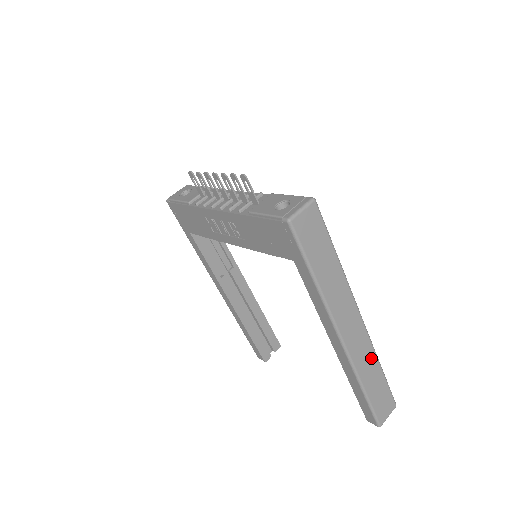
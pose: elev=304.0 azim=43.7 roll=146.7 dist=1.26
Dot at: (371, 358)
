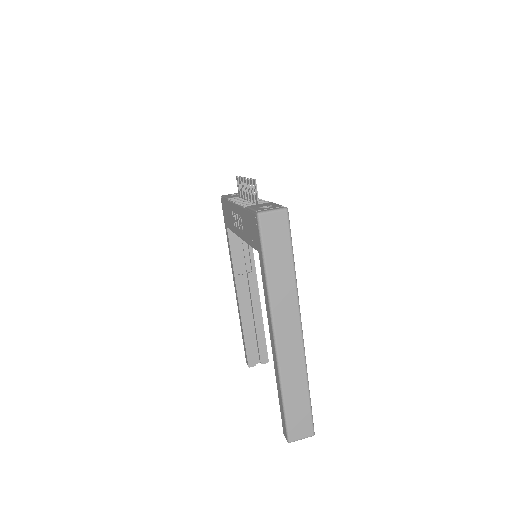
Dot at: (300, 371)
